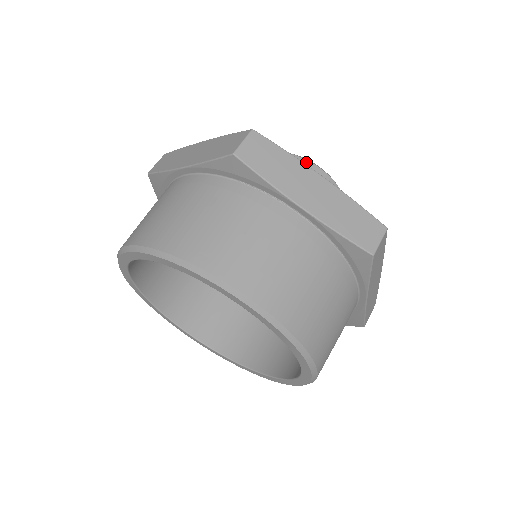
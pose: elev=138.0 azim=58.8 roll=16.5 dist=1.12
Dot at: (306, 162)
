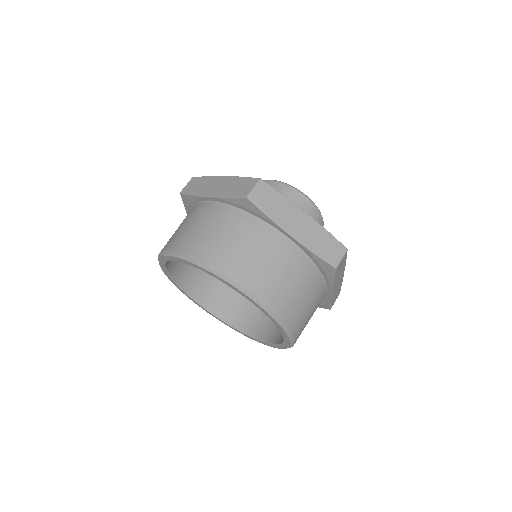
Dot at: occluded
